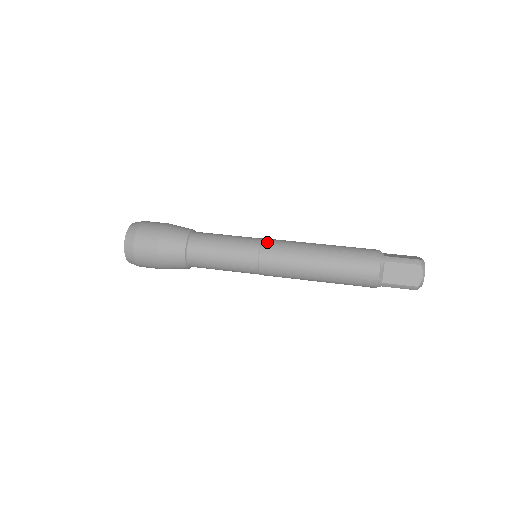
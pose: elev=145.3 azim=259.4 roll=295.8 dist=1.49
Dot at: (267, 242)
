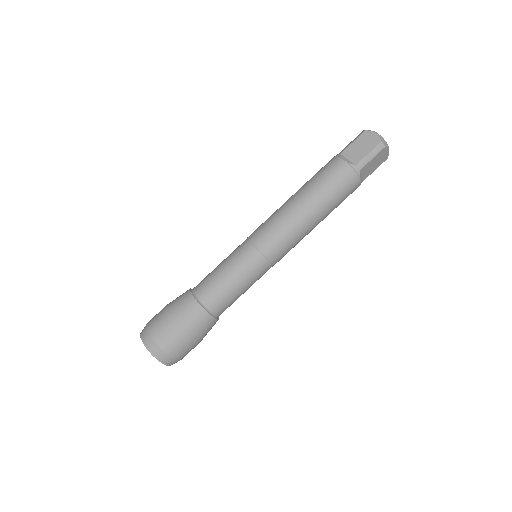
Dot at: (265, 248)
